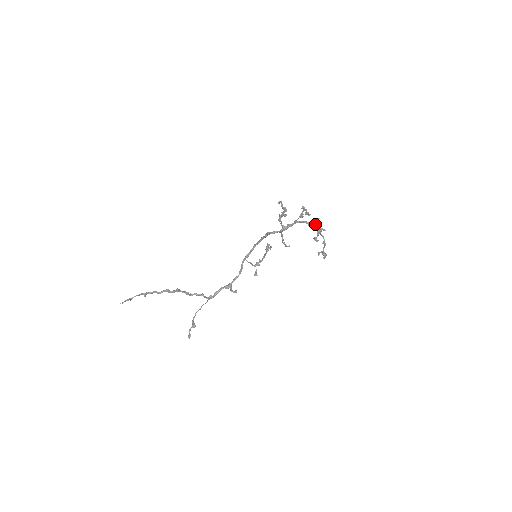
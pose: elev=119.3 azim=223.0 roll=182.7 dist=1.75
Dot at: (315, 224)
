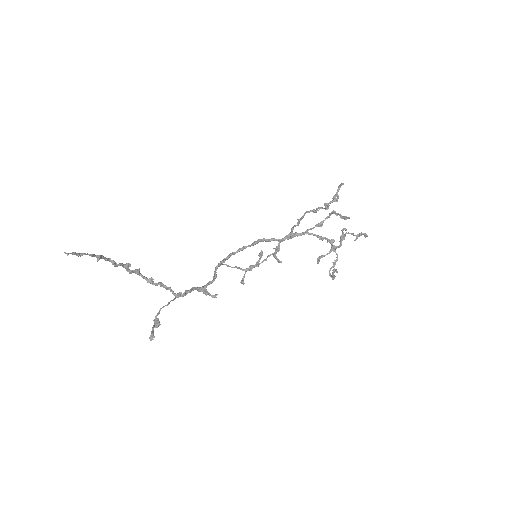
Dot at: occluded
